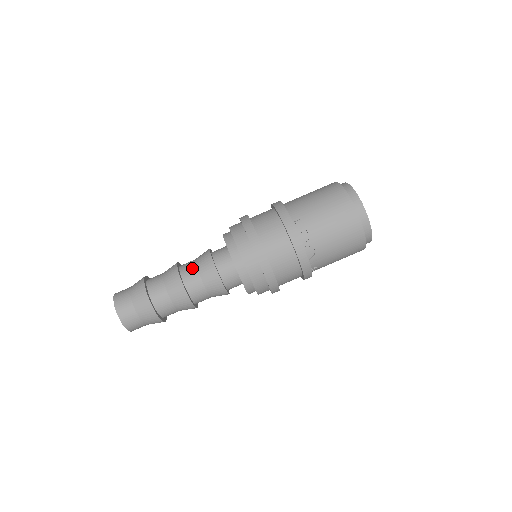
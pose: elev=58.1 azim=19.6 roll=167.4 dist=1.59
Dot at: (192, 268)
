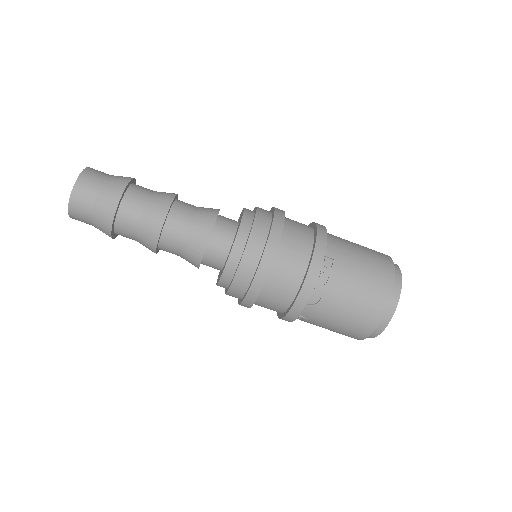
Dot at: (188, 211)
